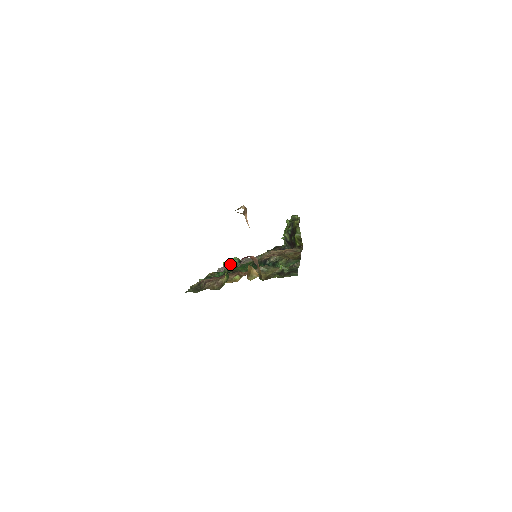
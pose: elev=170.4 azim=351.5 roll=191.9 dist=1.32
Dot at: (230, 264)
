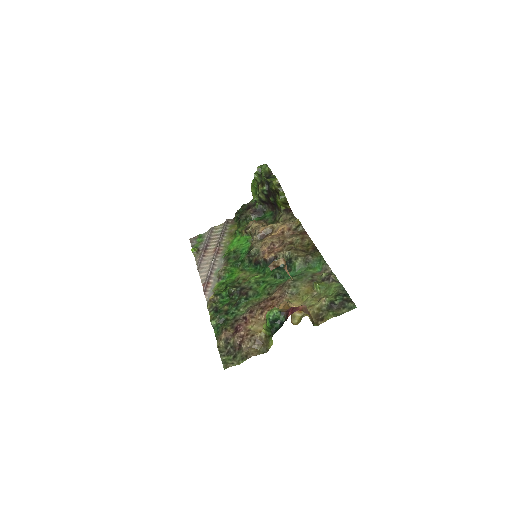
Dot at: (272, 321)
